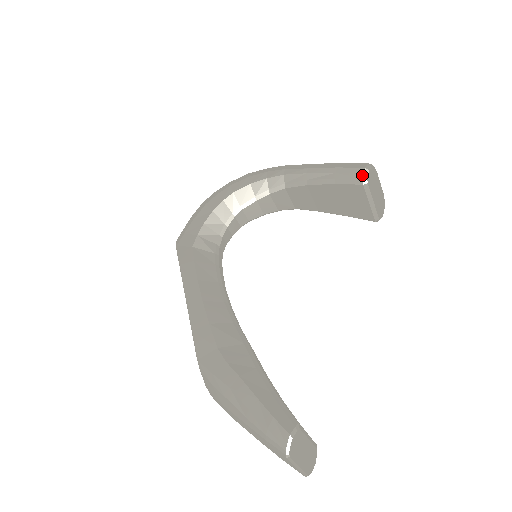
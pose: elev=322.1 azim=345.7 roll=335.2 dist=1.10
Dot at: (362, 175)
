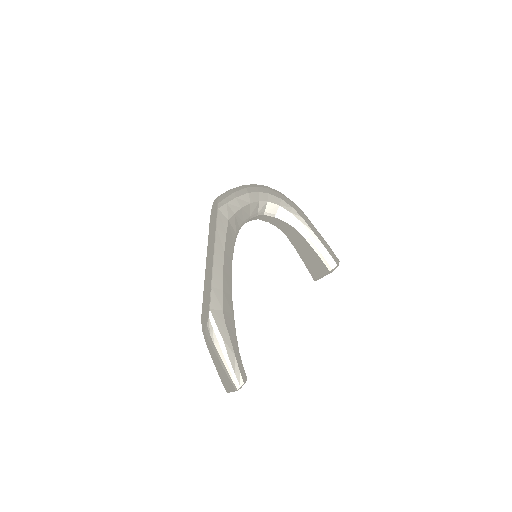
Dot at: (334, 267)
